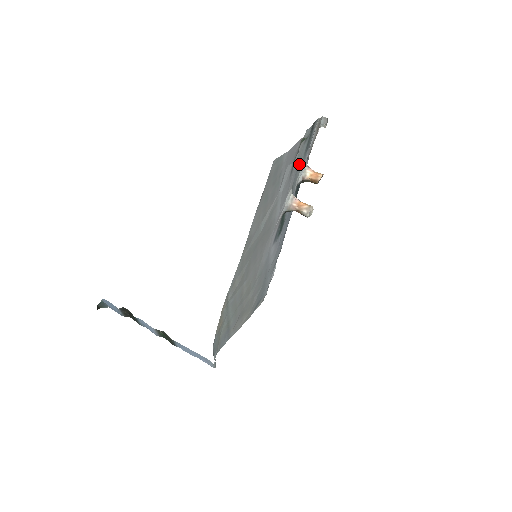
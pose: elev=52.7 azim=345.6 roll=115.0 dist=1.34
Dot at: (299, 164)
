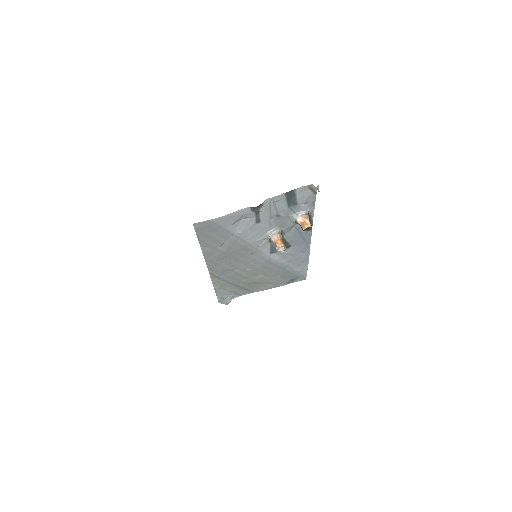
Dot at: (281, 214)
